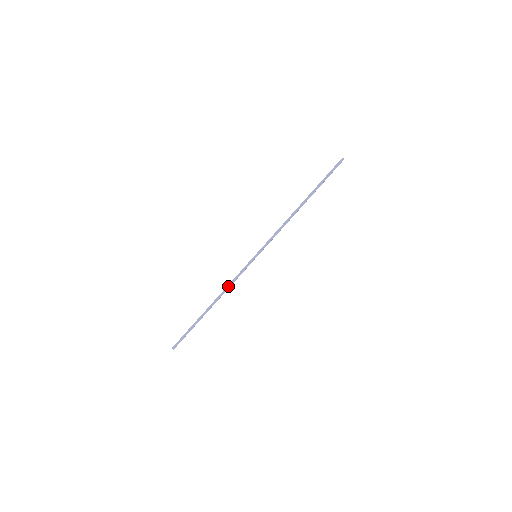
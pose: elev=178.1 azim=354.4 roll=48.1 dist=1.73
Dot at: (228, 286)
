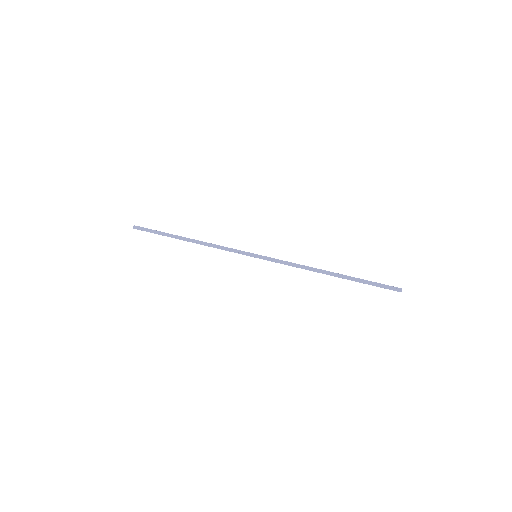
Dot at: (214, 246)
